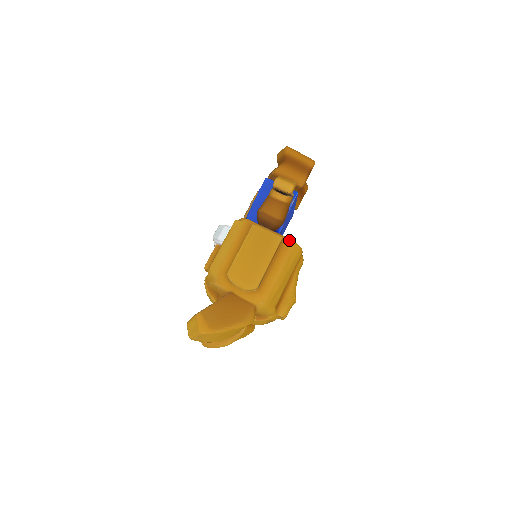
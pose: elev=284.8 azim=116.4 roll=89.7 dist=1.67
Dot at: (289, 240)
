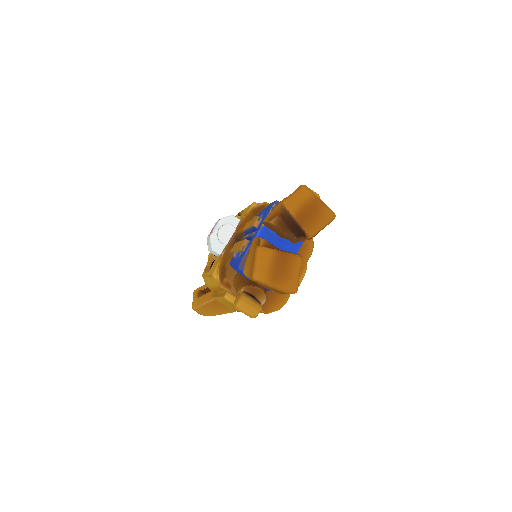
Dot at: (262, 312)
